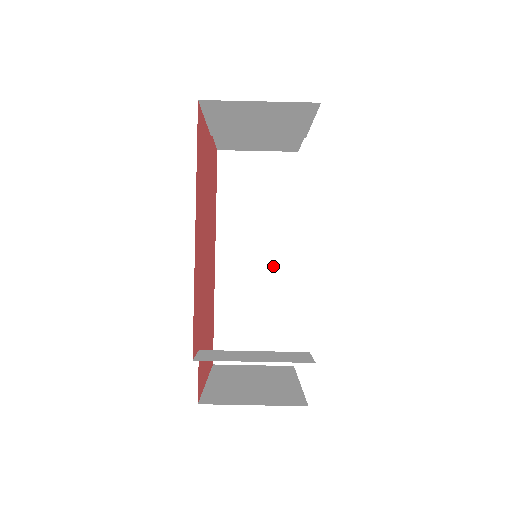
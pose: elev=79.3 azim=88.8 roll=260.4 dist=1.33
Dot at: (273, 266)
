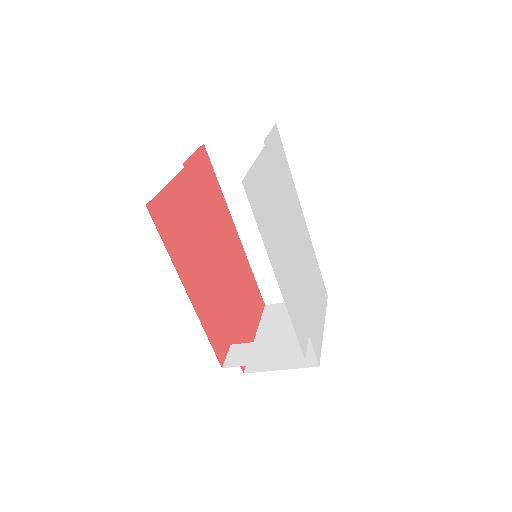
Dot at: occluded
